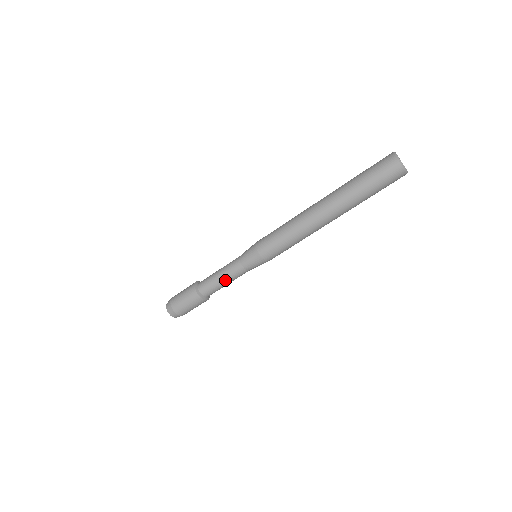
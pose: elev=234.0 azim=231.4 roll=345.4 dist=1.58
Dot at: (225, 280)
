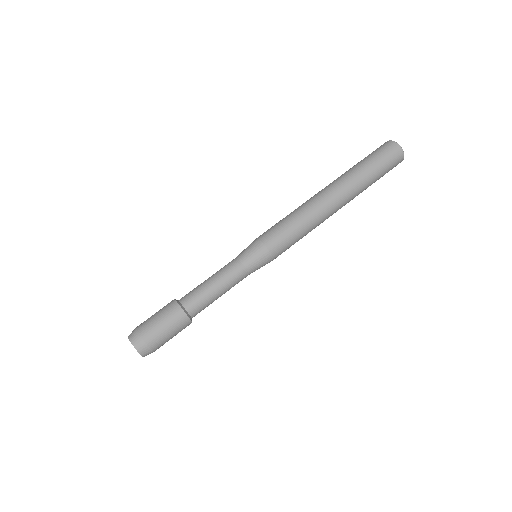
Dot at: (222, 289)
